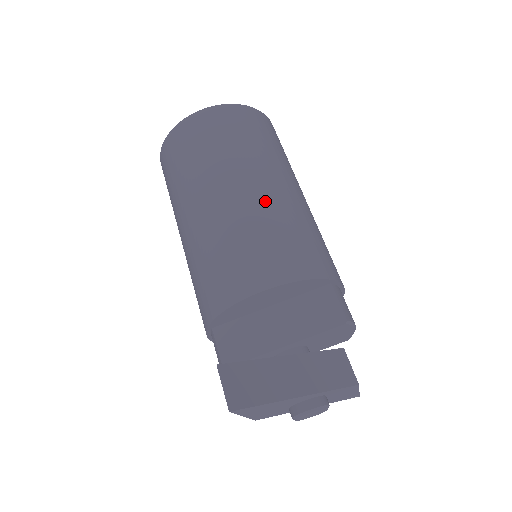
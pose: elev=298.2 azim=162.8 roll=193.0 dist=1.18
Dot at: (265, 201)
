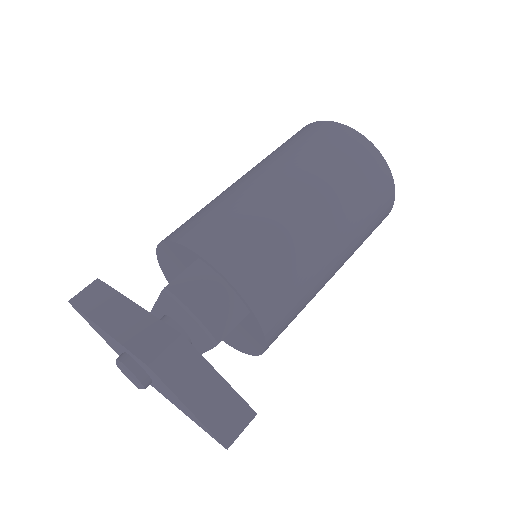
Dot at: (232, 187)
